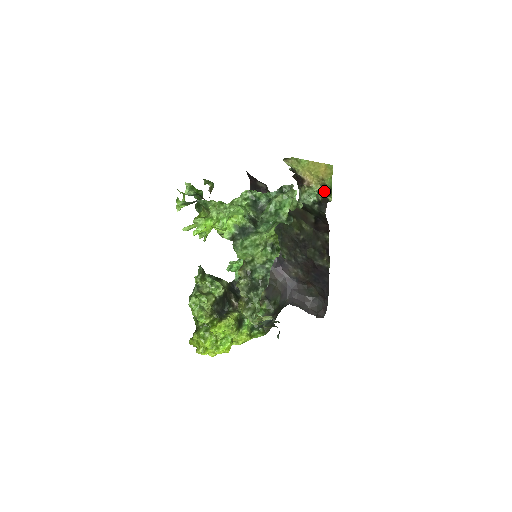
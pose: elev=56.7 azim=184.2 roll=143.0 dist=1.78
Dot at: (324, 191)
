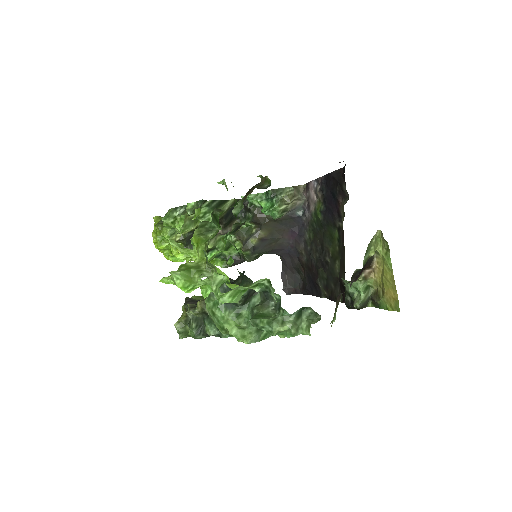
Dot at: (373, 297)
